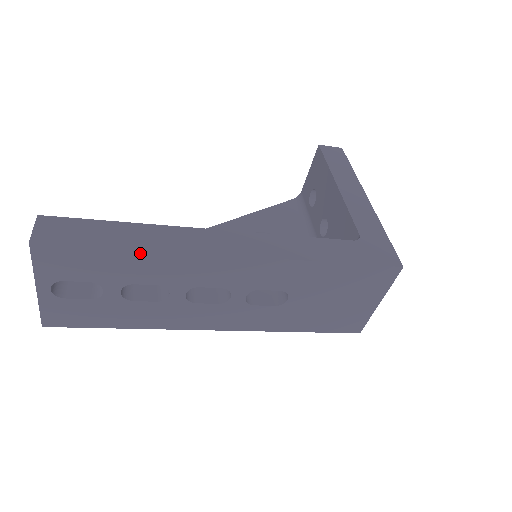
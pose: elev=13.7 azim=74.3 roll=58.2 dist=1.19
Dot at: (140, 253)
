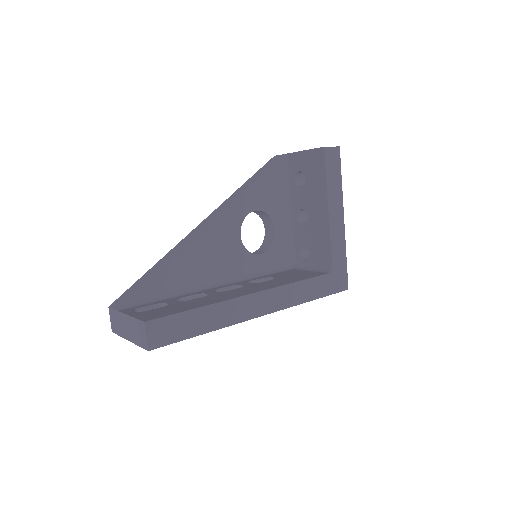
Dot at: (211, 330)
